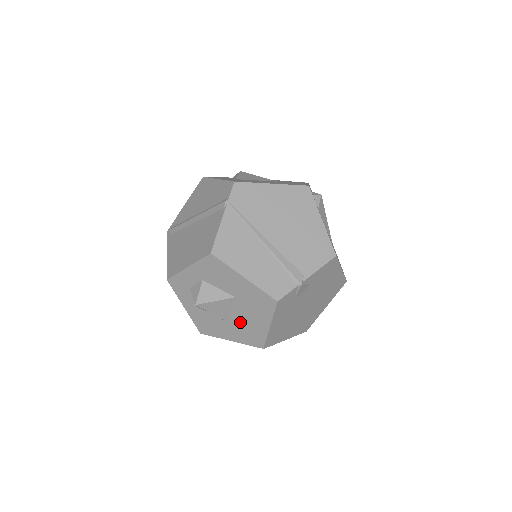
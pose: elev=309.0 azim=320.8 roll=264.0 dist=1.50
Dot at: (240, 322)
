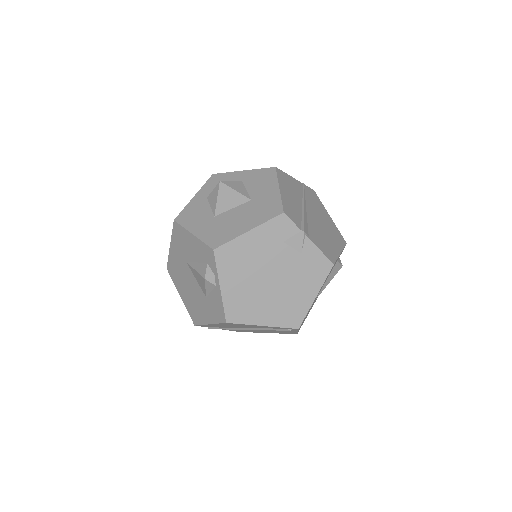
Dot at: (226, 220)
